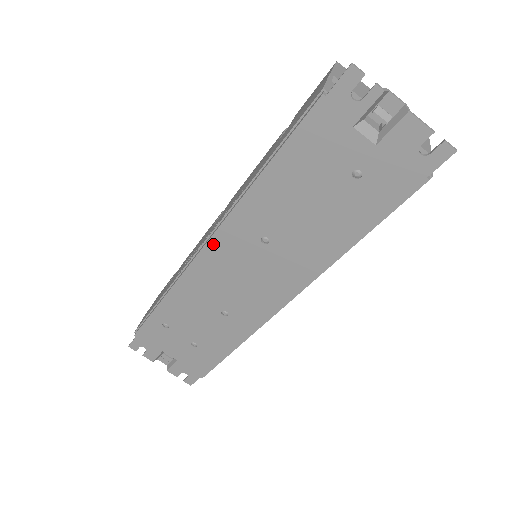
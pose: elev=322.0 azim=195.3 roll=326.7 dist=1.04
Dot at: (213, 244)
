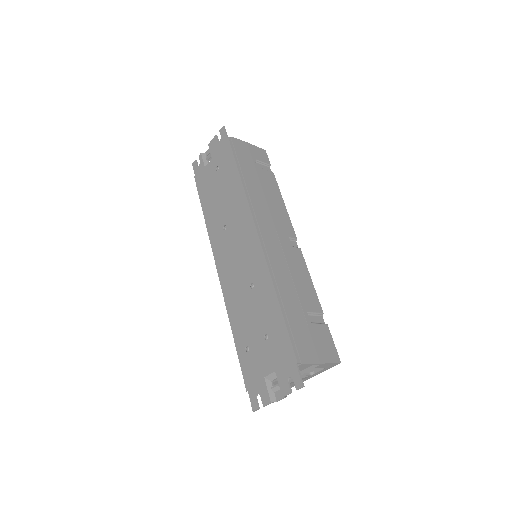
Dot at: (217, 262)
